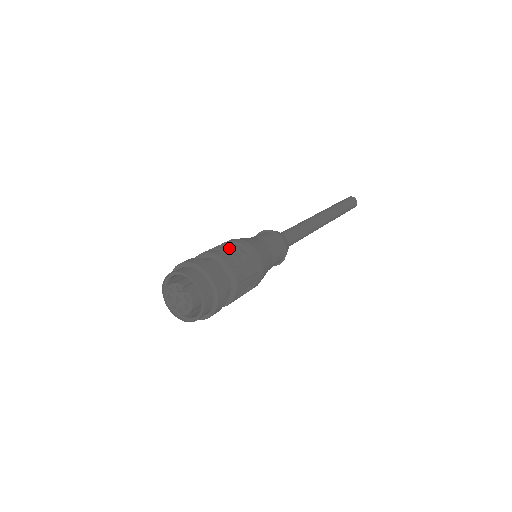
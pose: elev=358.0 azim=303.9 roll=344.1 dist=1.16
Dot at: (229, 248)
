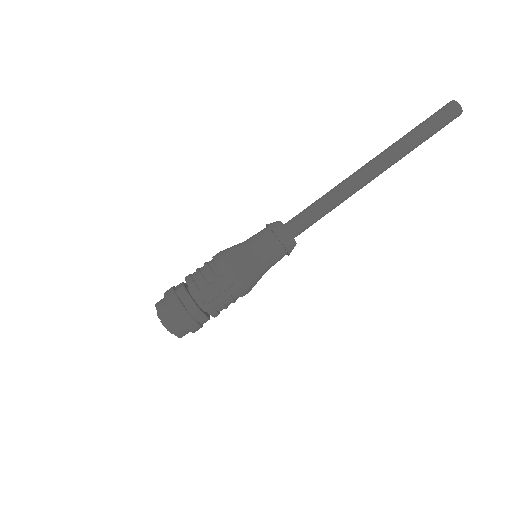
Dot at: (204, 268)
